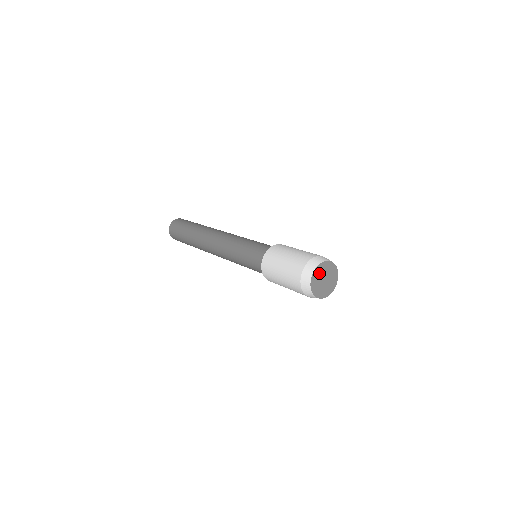
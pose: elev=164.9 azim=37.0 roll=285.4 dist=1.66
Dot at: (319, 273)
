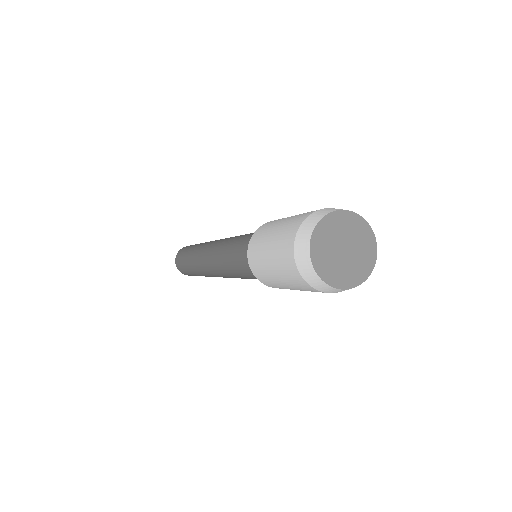
Dot at: (324, 247)
